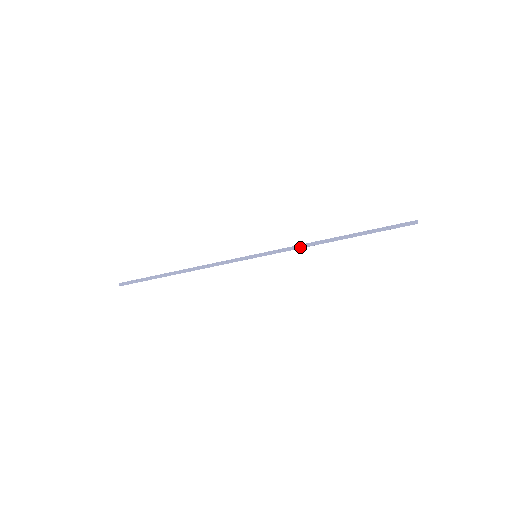
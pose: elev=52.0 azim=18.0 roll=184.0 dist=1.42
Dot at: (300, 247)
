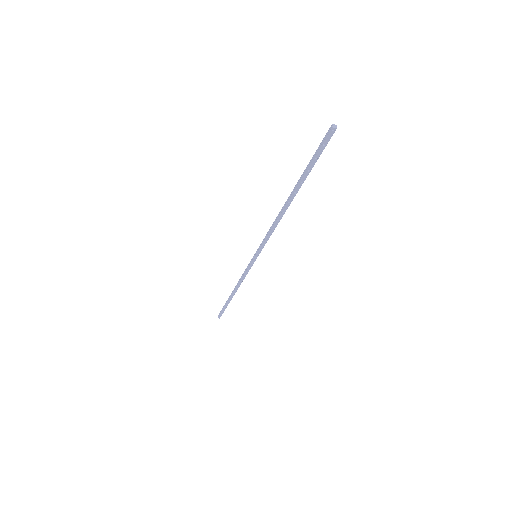
Dot at: (272, 230)
